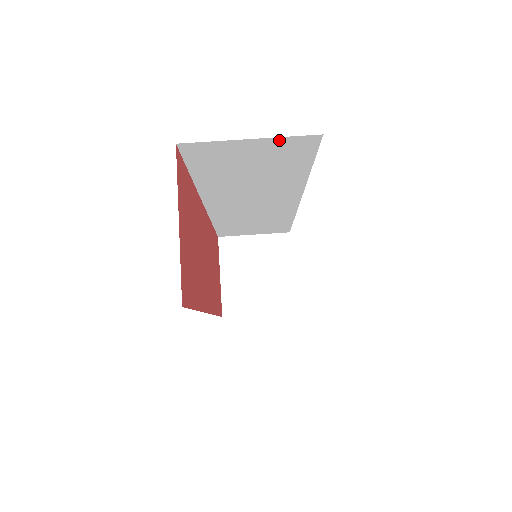
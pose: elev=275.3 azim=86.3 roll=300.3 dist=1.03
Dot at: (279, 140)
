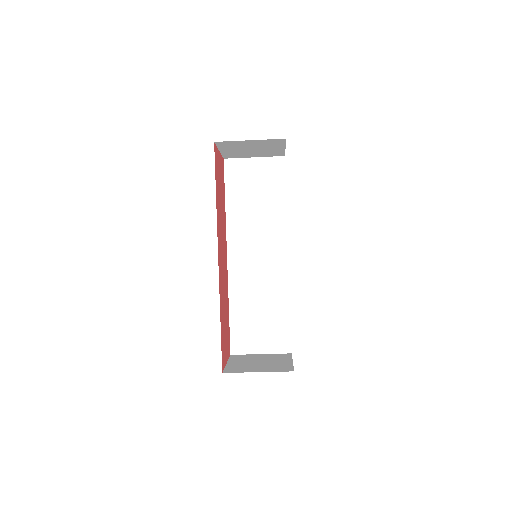
Dot at: occluded
